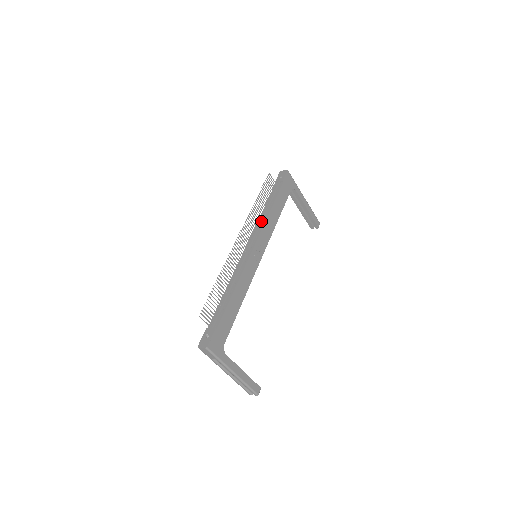
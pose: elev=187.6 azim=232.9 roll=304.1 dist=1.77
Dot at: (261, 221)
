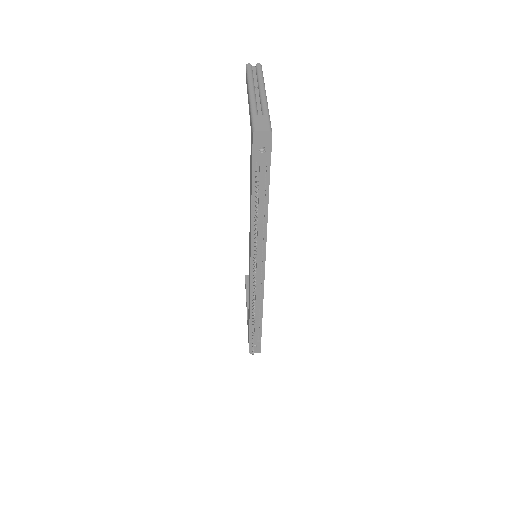
Dot at: (260, 237)
